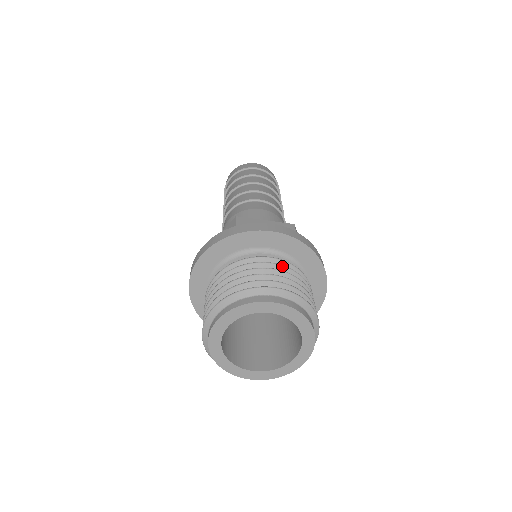
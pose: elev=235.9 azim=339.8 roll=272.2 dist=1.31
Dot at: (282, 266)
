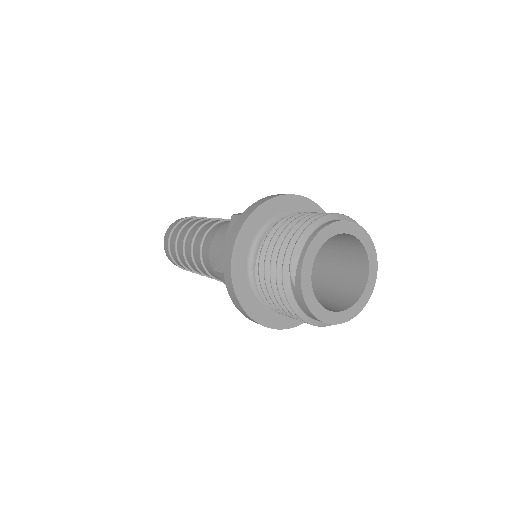
Dot at: occluded
